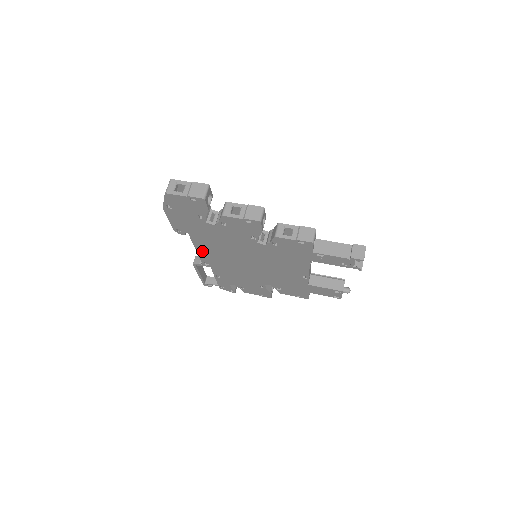
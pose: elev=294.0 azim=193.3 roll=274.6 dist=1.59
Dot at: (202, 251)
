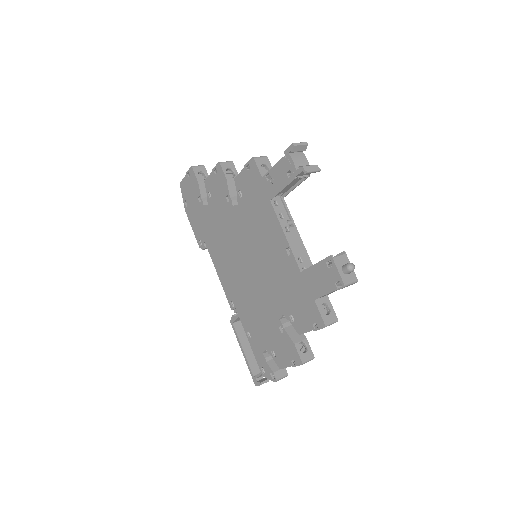
Dot at: (221, 273)
